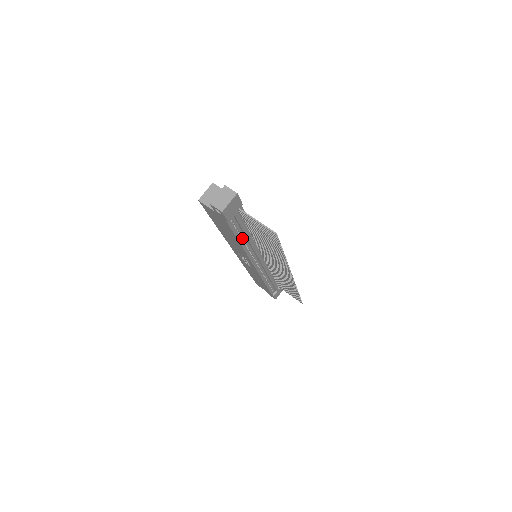
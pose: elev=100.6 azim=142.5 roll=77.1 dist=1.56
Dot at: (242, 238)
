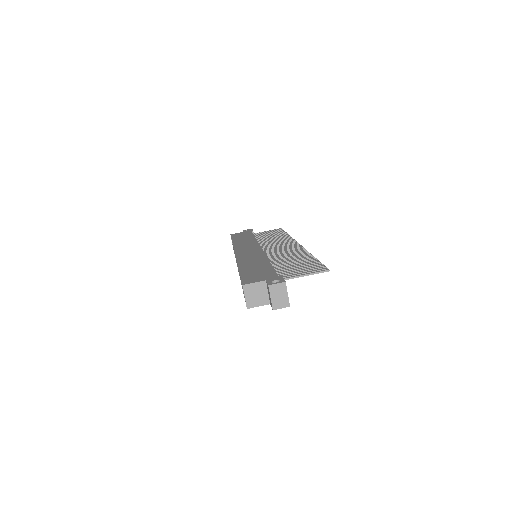
Dot at: occluded
